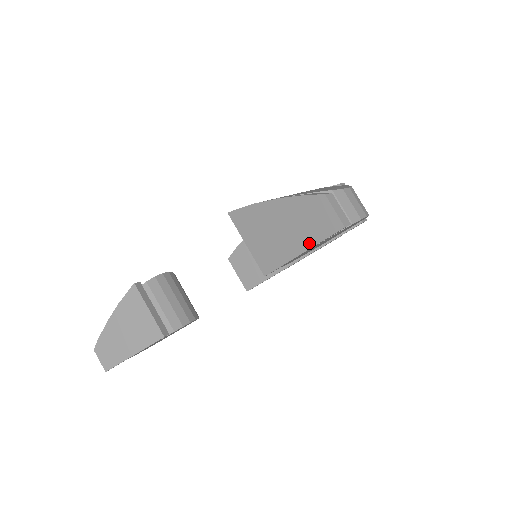
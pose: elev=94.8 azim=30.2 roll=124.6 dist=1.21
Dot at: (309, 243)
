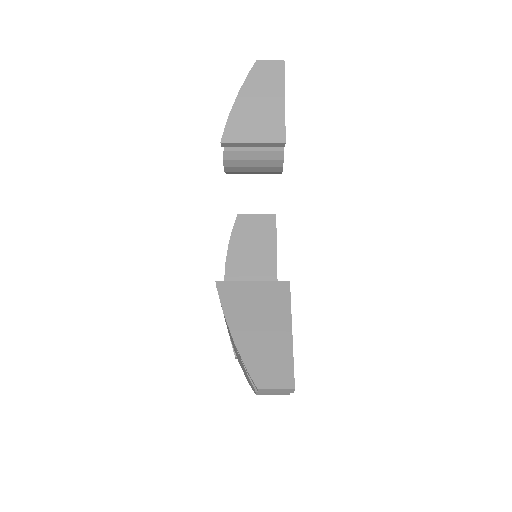
Dot at: (281, 89)
